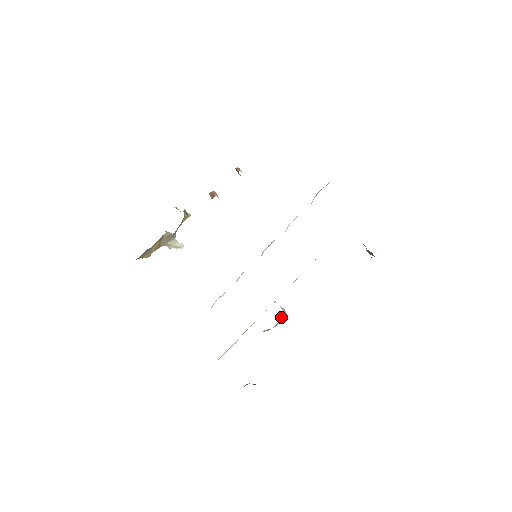
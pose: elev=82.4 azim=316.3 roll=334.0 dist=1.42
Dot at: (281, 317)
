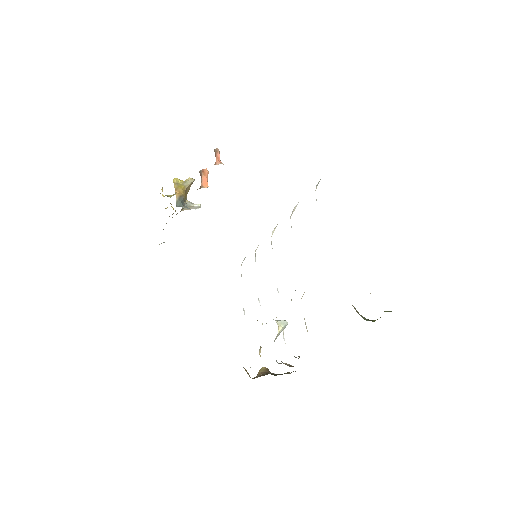
Dot at: (279, 333)
